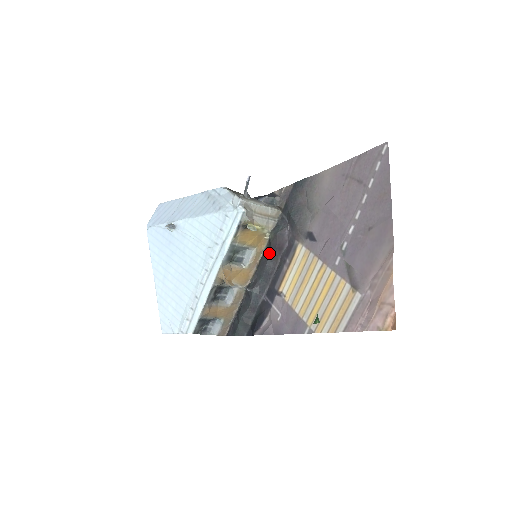
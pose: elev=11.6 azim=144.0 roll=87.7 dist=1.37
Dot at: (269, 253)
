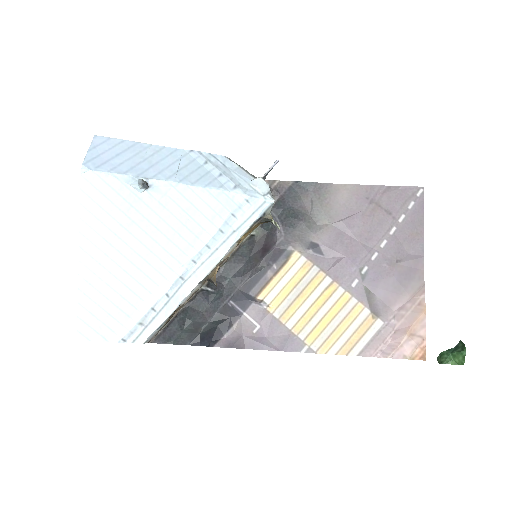
Dot at: (251, 252)
